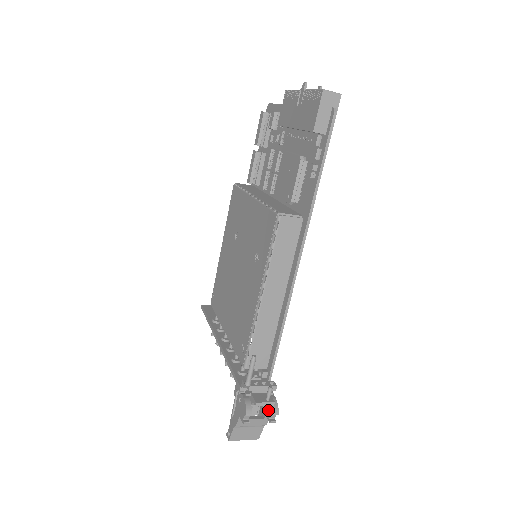
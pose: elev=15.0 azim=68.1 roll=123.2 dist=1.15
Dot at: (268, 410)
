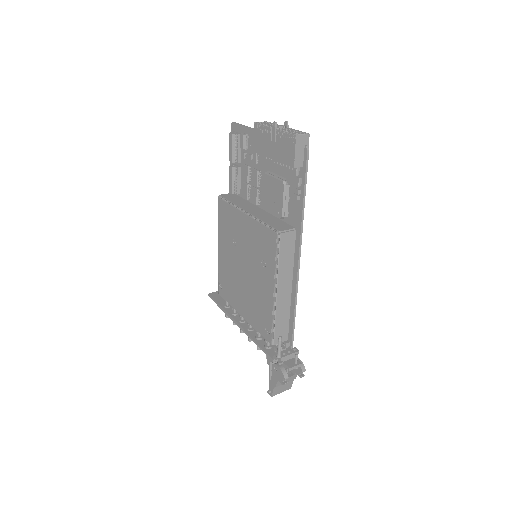
Dot at: (297, 369)
